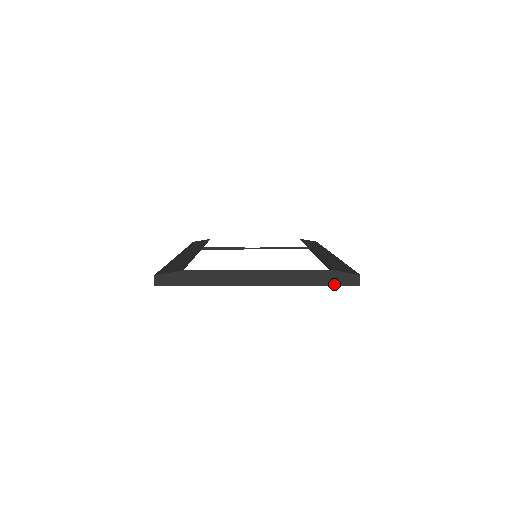
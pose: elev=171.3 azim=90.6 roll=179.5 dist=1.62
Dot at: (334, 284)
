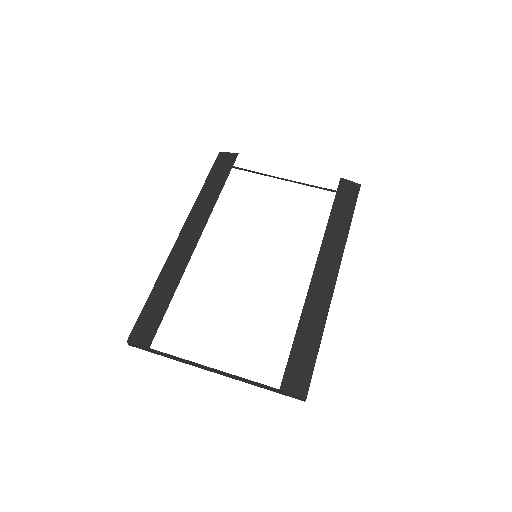
Dot at: (282, 394)
